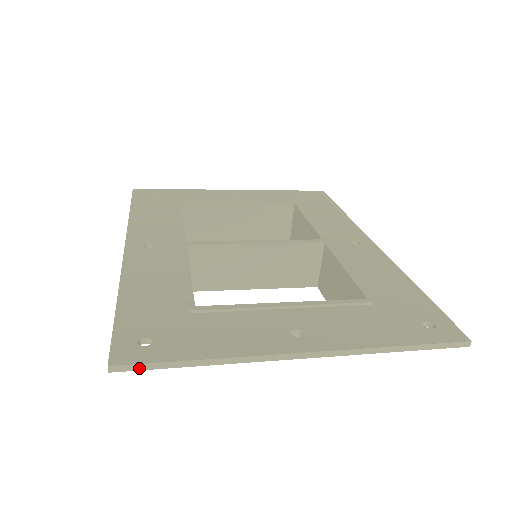
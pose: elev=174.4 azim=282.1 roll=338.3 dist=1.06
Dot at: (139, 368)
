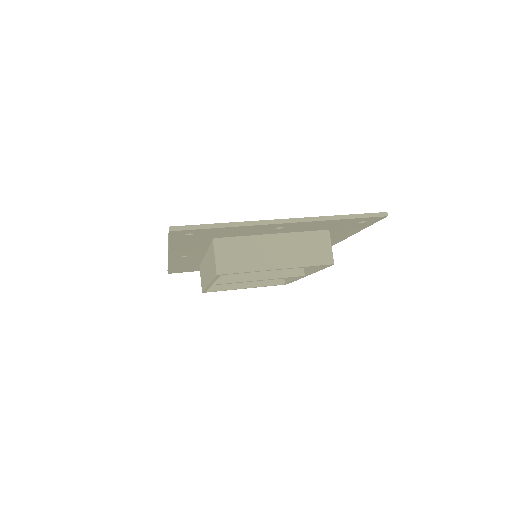
Dot at: (187, 228)
